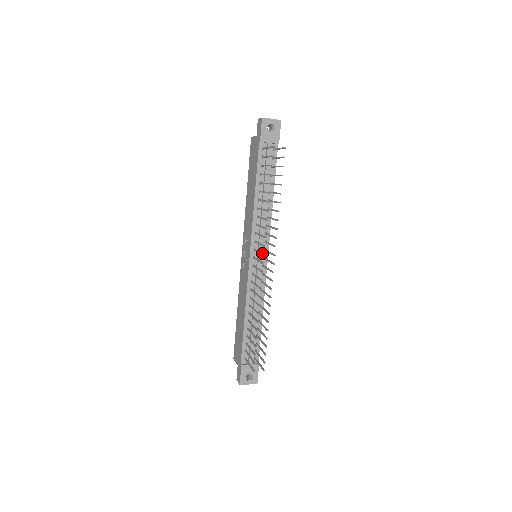
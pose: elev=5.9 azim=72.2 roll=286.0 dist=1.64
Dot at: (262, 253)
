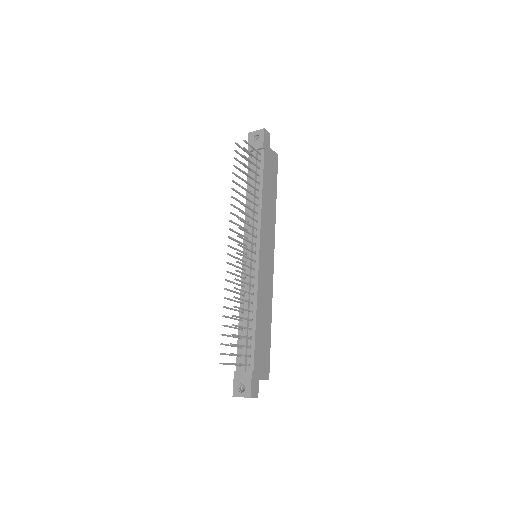
Dot at: (231, 238)
